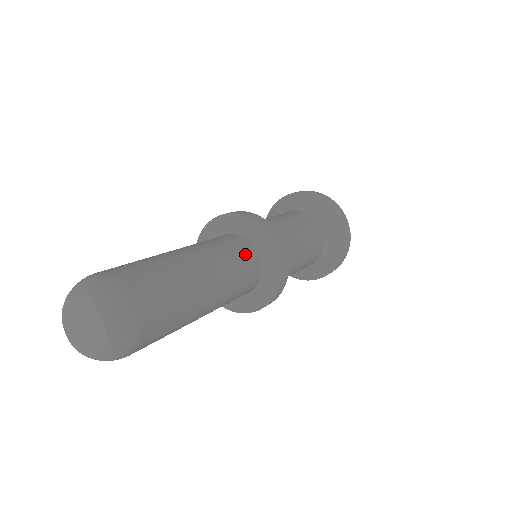
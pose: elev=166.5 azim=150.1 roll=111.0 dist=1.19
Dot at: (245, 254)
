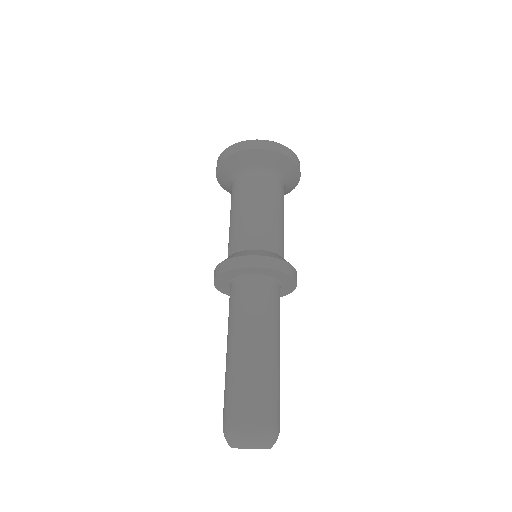
Dot at: (275, 297)
